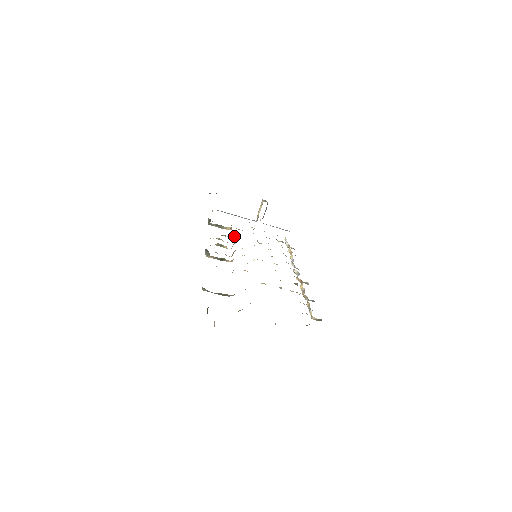
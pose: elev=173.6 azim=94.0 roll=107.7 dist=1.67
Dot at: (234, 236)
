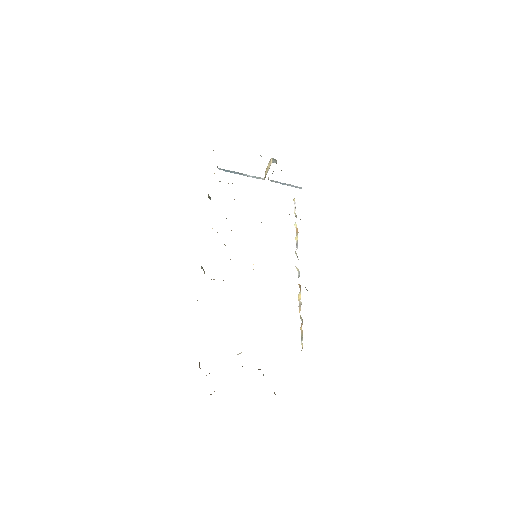
Dot at: occluded
